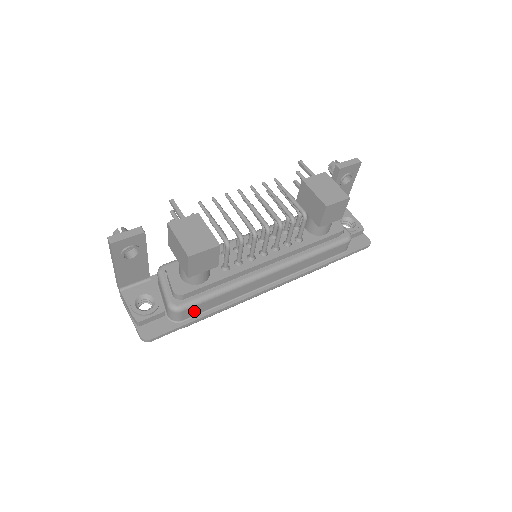
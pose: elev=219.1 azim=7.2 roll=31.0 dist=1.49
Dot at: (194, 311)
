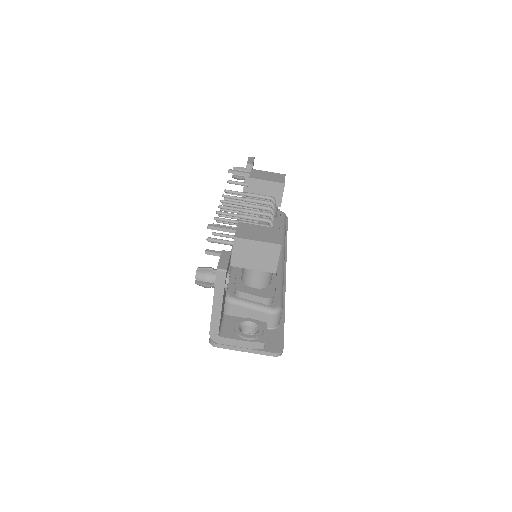
Dot at: occluded
